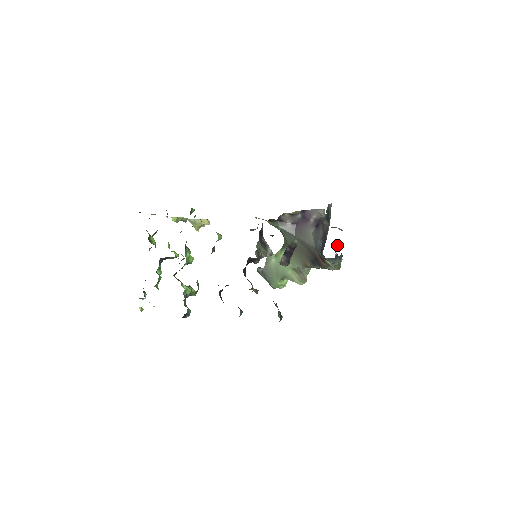
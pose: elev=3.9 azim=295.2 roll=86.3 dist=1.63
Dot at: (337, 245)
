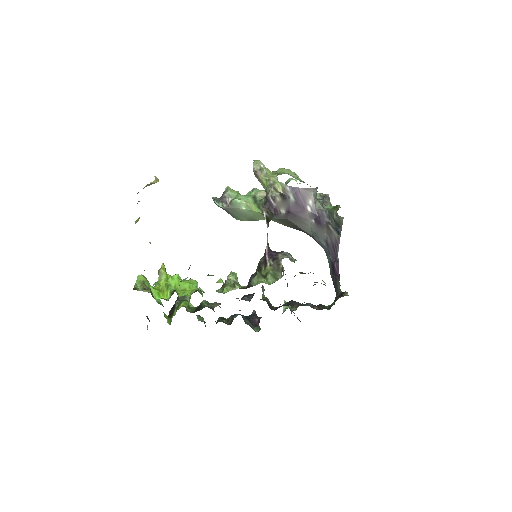
Dot at: occluded
